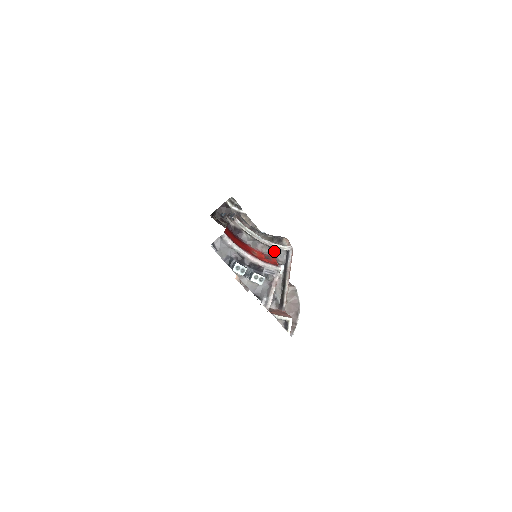
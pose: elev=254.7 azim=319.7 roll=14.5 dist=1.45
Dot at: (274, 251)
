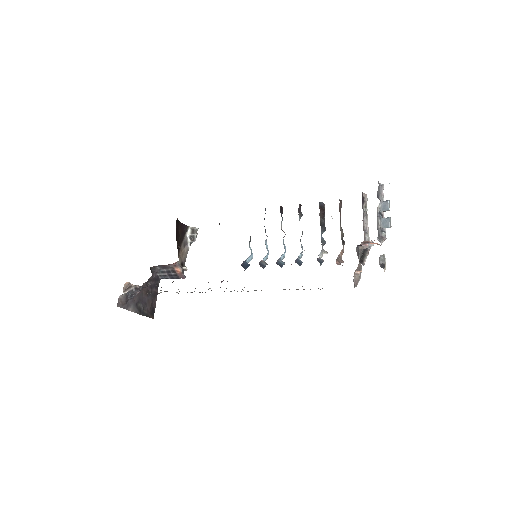
Dot at: (364, 235)
